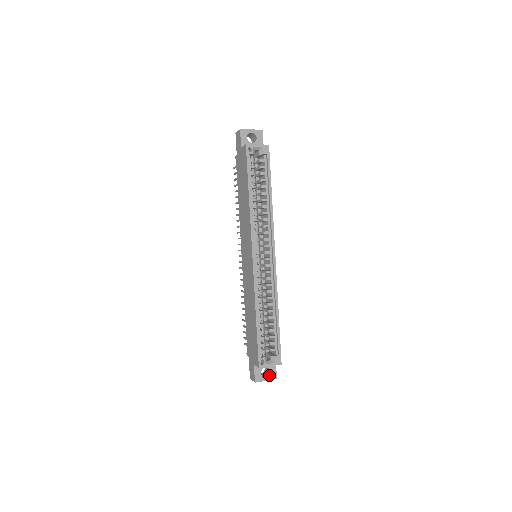
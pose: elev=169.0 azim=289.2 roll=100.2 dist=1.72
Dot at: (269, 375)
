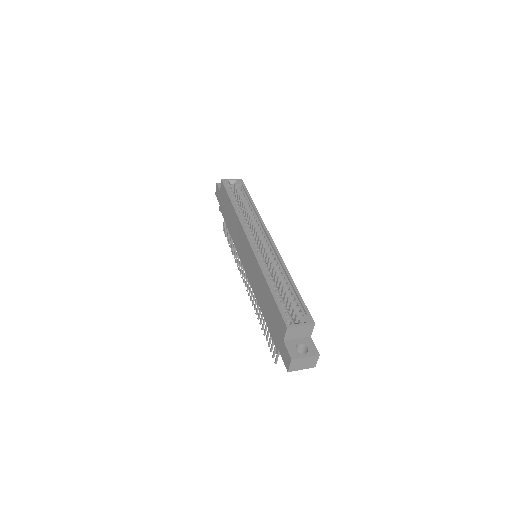
Dot at: (308, 351)
